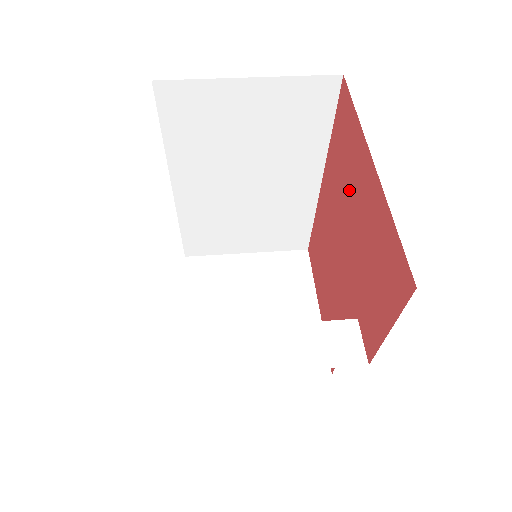
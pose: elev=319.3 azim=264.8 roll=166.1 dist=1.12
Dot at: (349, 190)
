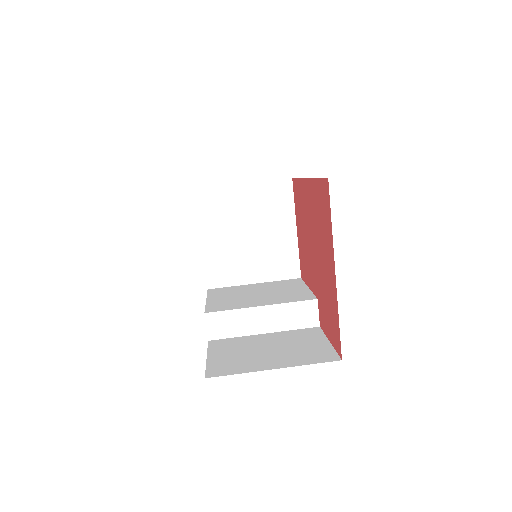
Dot at: (322, 242)
